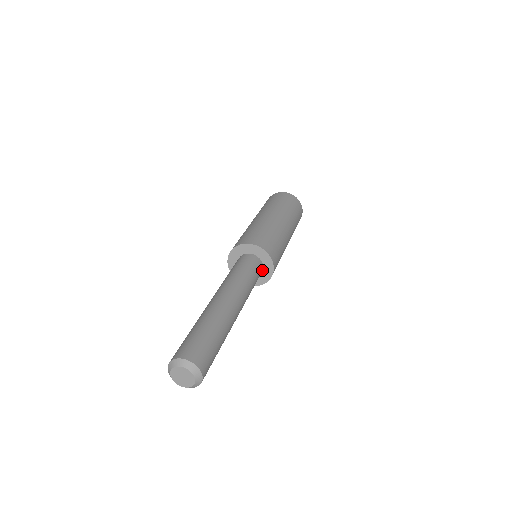
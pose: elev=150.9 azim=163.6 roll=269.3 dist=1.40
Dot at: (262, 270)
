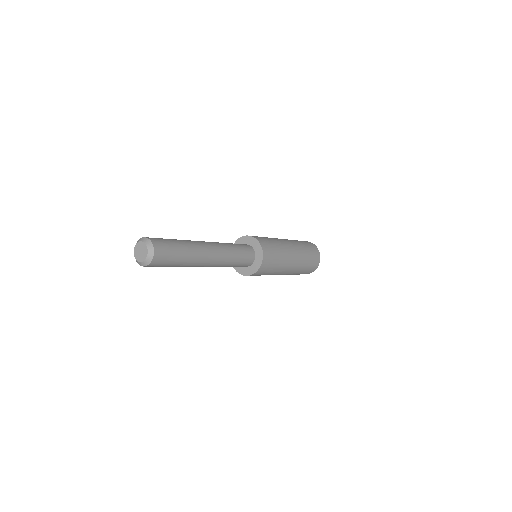
Dot at: (252, 262)
